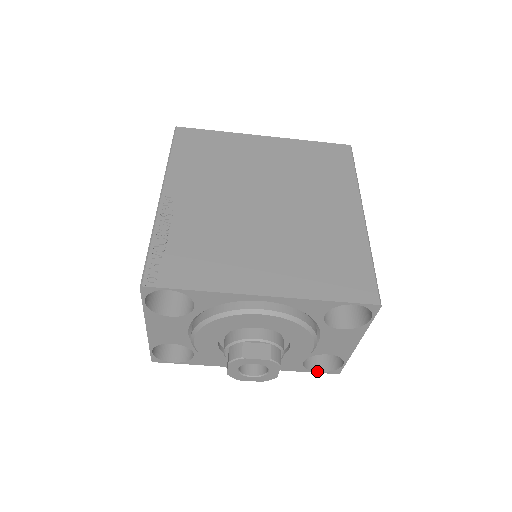
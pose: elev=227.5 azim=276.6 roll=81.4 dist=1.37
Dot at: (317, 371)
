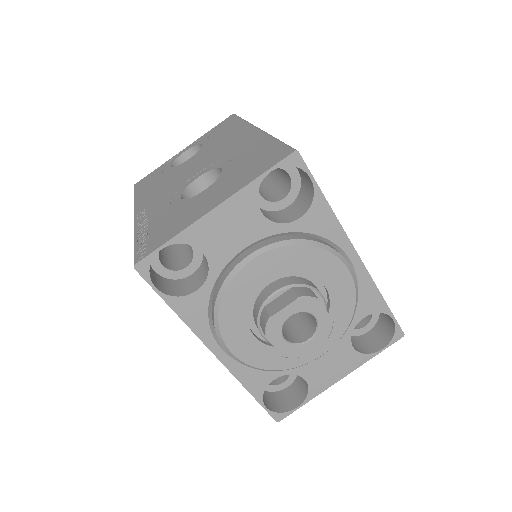
Dot at: (265, 405)
